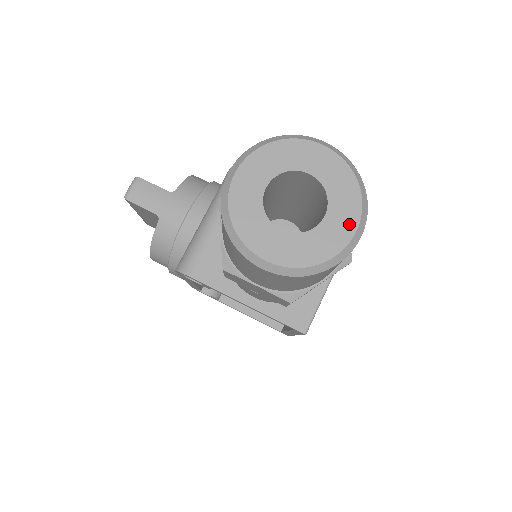
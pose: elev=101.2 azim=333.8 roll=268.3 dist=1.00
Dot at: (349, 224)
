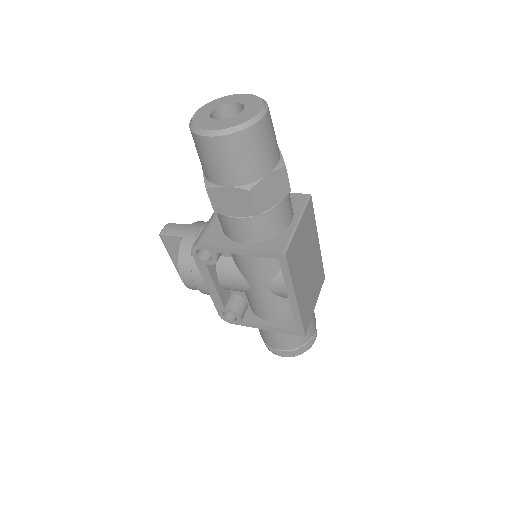
Dot at: (256, 109)
